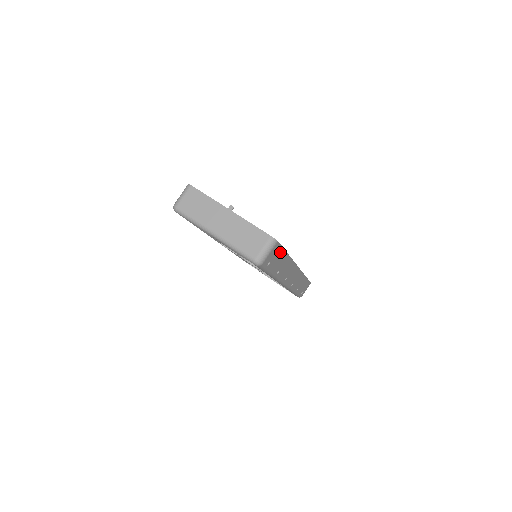
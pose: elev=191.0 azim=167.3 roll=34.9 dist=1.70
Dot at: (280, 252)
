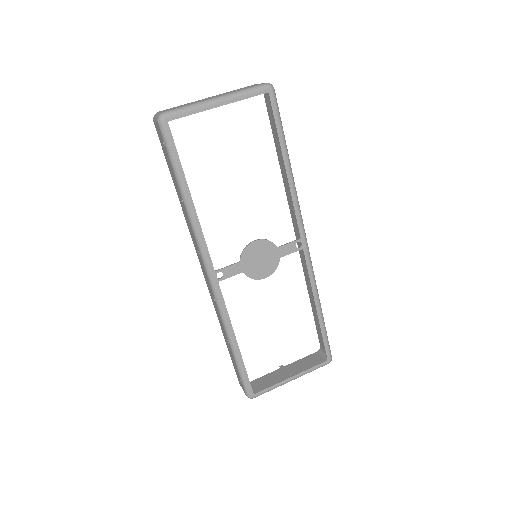
Dot at: (273, 123)
